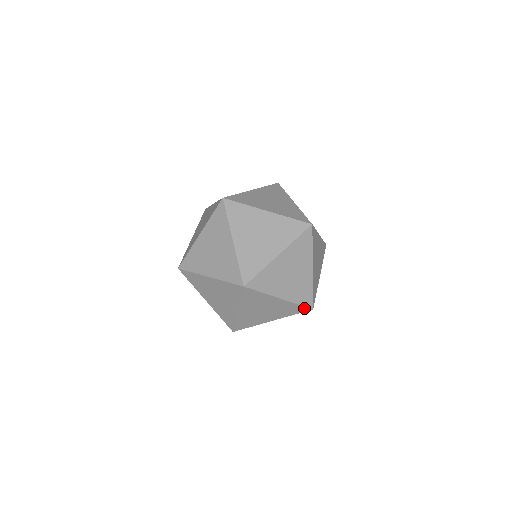
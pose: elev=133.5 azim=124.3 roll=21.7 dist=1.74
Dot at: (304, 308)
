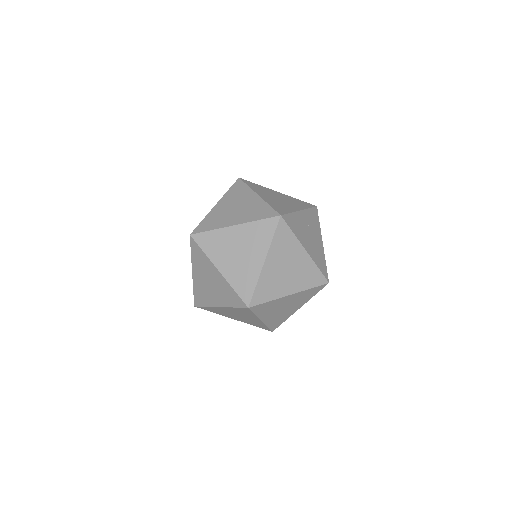
Dot at: (241, 301)
